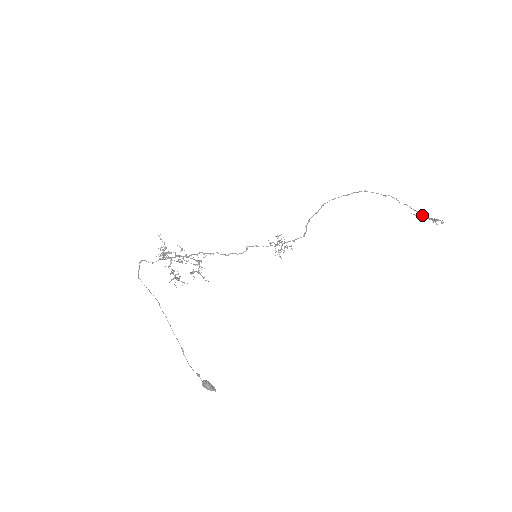
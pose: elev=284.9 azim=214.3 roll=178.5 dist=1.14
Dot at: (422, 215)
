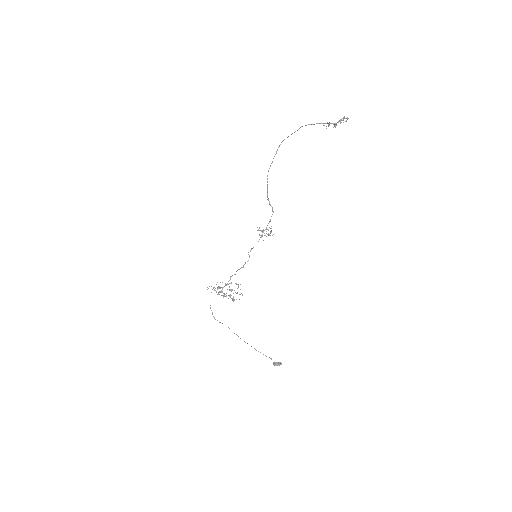
Dot at: occluded
